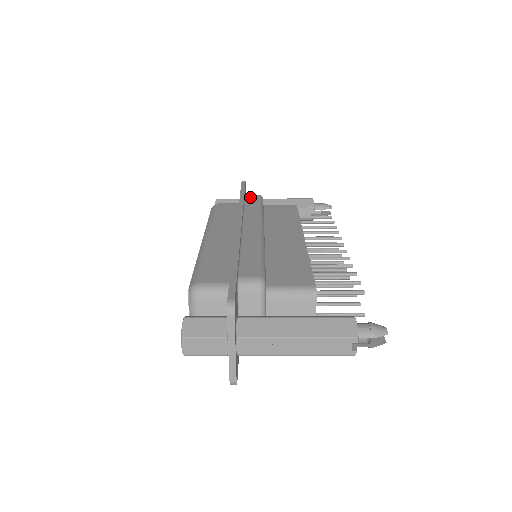
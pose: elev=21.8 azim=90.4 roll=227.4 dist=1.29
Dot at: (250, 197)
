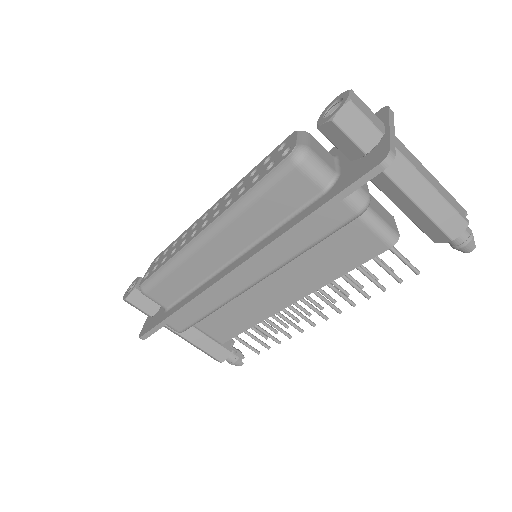
Dot at: occluded
